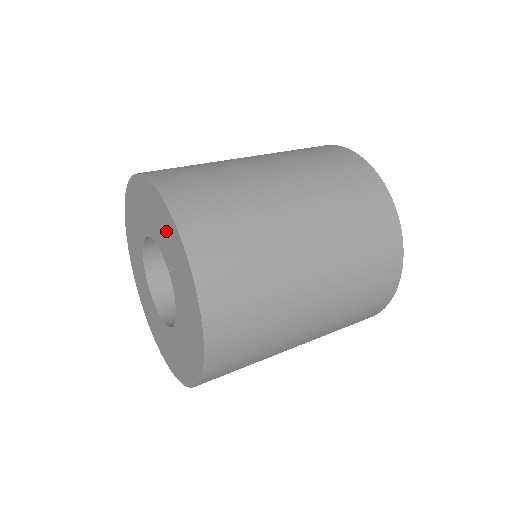
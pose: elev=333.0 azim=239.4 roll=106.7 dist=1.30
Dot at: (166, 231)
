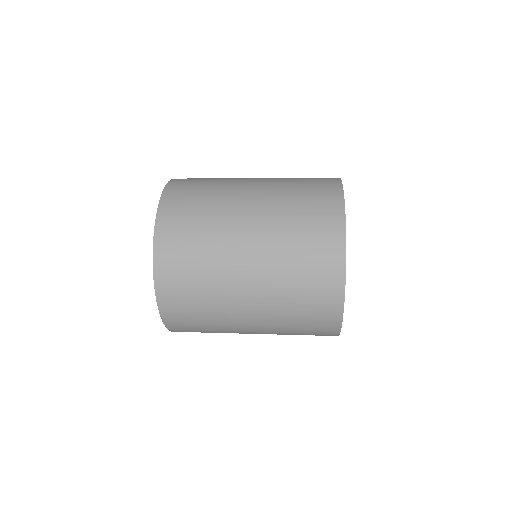
Dot at: occluded
